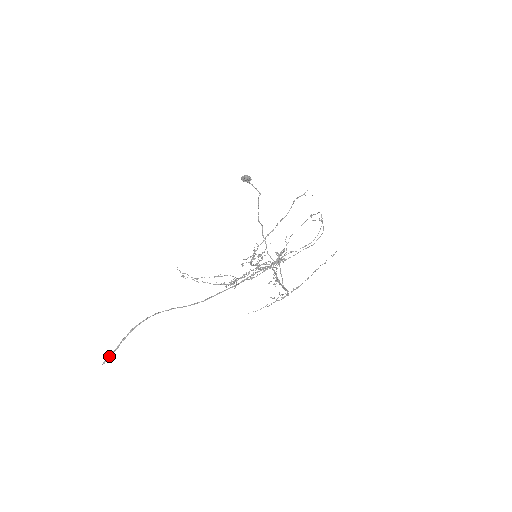
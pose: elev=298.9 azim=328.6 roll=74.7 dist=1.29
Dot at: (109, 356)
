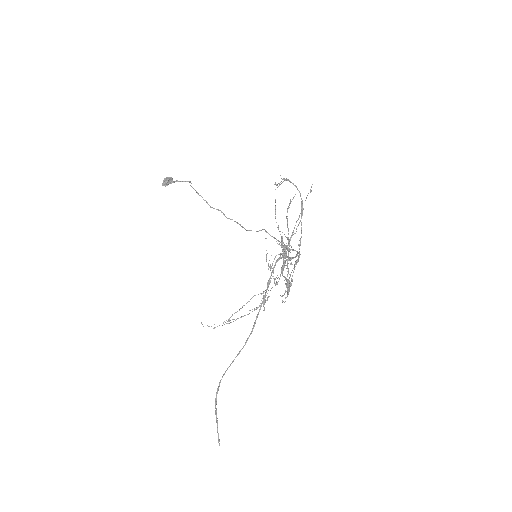
Dot at: (218, 434)
